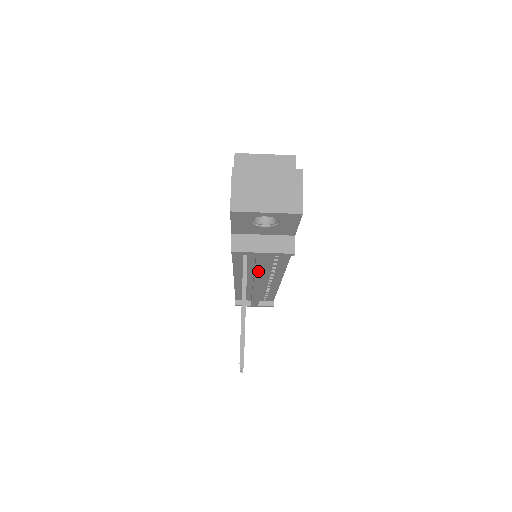
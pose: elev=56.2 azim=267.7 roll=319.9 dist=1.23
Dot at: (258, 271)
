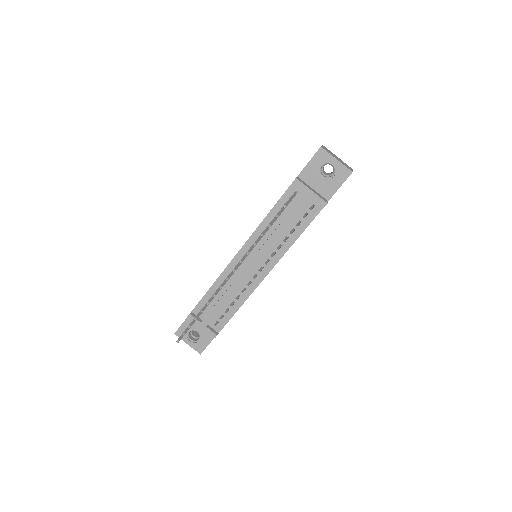
Dot at: (281, 226)
